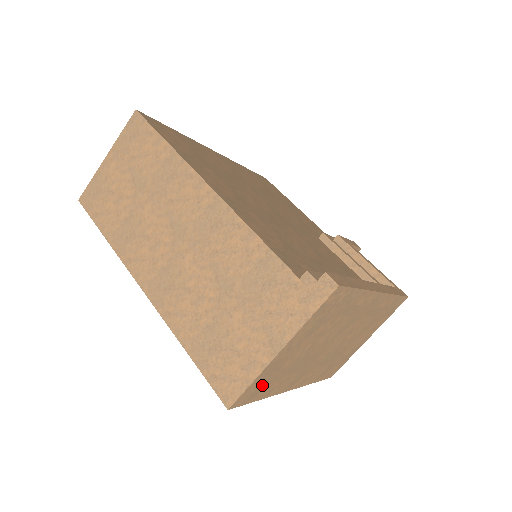
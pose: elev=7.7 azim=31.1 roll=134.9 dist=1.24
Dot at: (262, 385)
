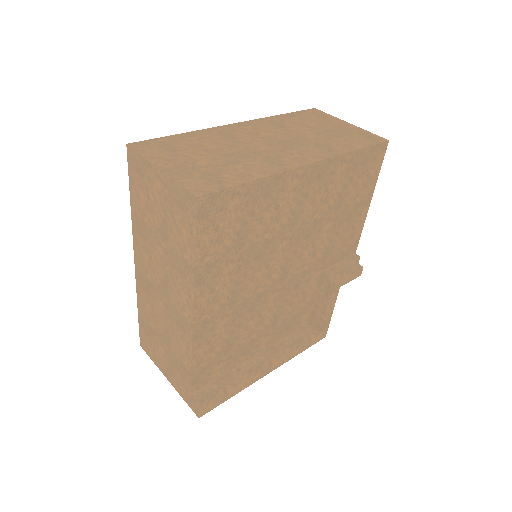
Dot at: occluded
